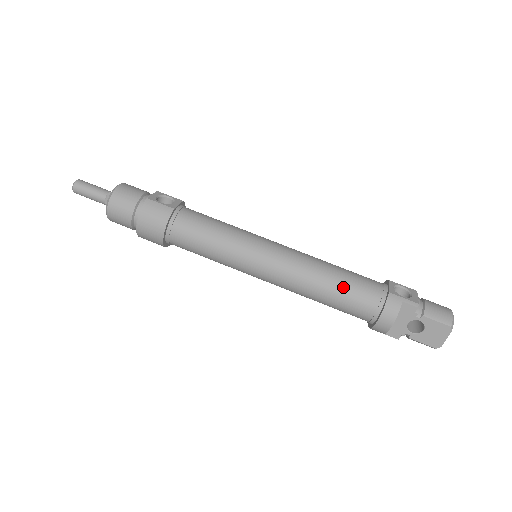
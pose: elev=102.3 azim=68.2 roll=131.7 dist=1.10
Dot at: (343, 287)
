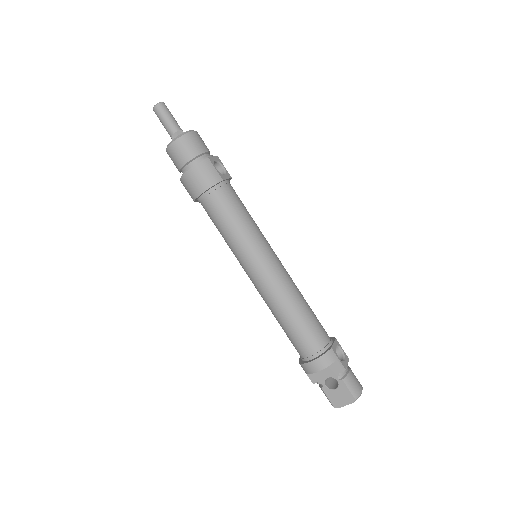
Dot at: (303, 322)
